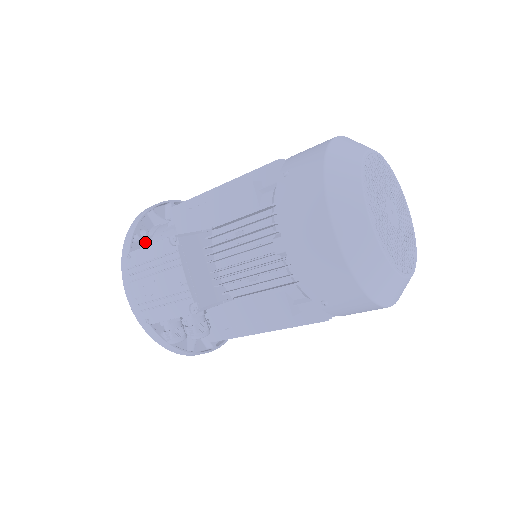
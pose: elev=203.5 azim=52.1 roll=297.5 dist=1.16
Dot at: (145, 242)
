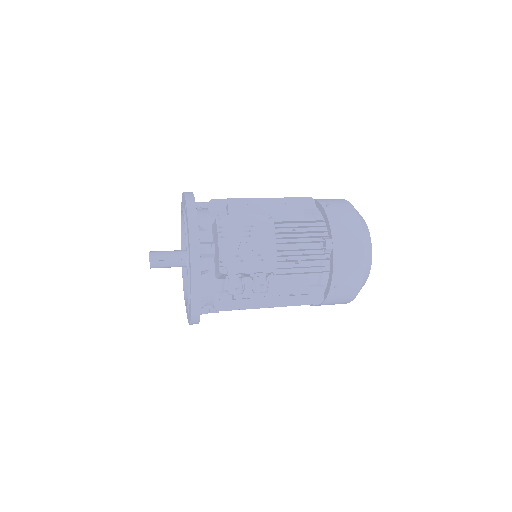
Dot at: occluded
